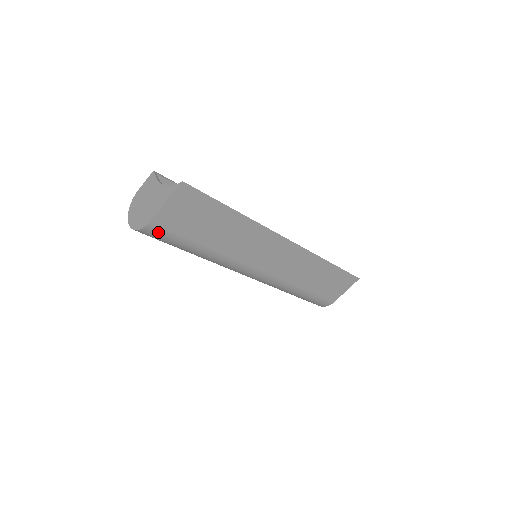
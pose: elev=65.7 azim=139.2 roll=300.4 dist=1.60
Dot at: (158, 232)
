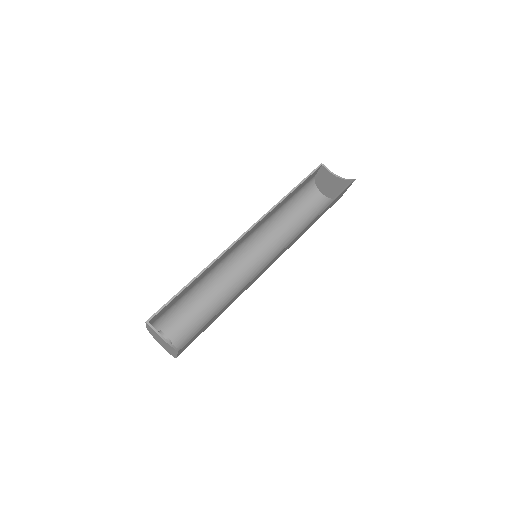
Dot at: occluded
